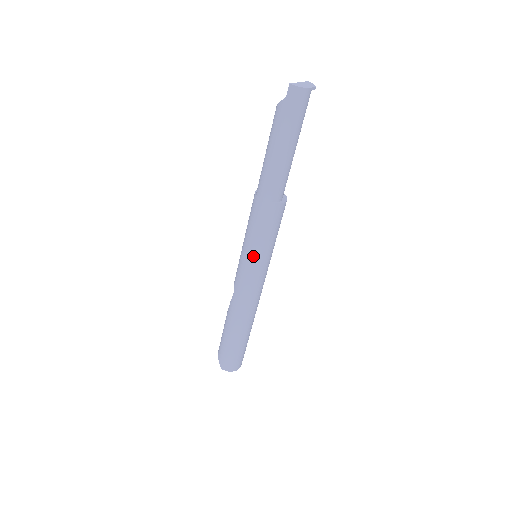
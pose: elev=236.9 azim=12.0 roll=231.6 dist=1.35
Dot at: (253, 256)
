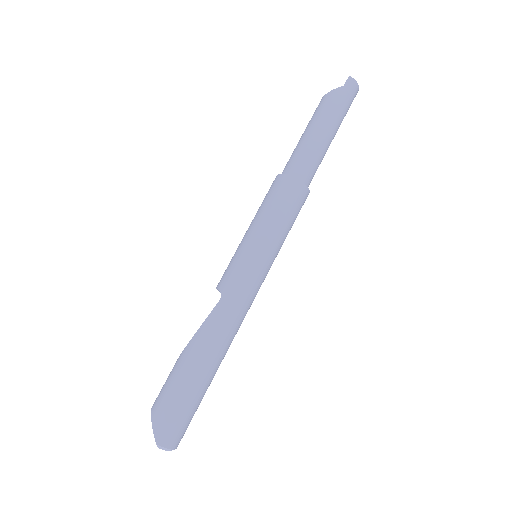
Dot at: (266, 247)
